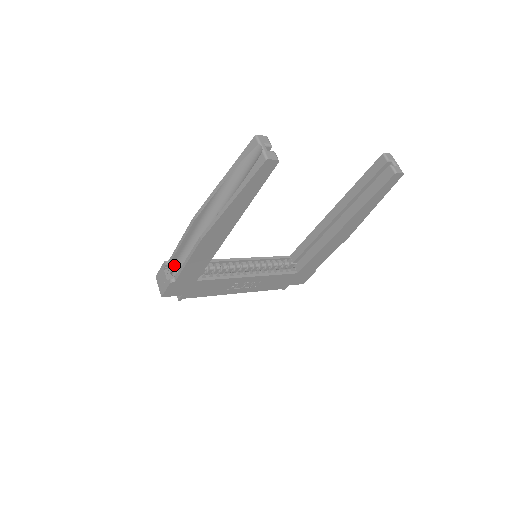
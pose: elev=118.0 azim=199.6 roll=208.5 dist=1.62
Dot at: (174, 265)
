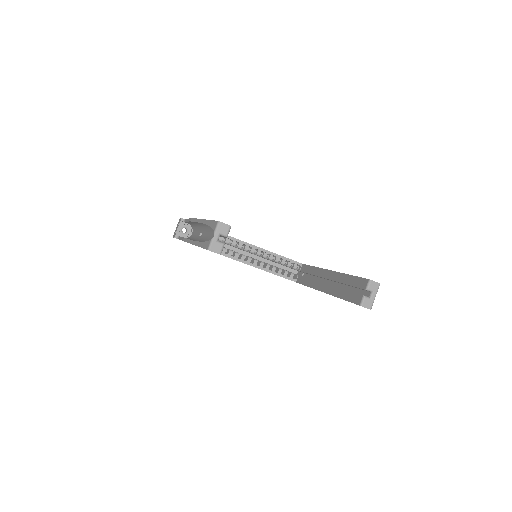
Dot at: (188, 224)
